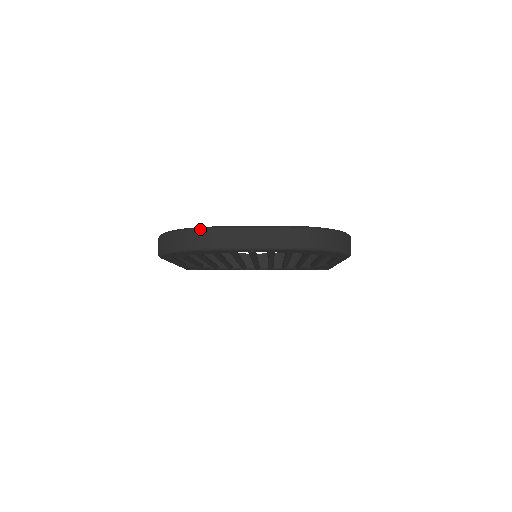
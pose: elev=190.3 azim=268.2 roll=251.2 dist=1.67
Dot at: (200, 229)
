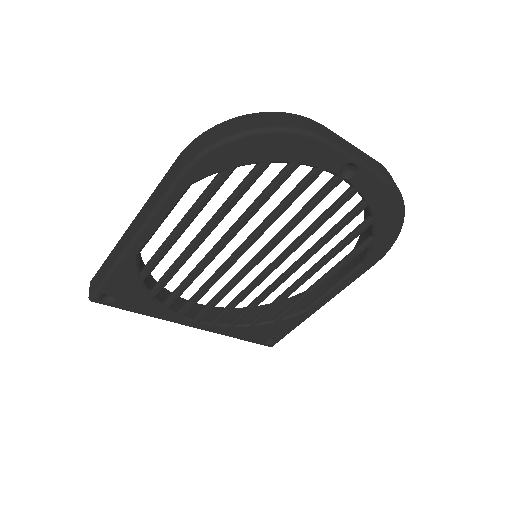
Dot at: (302, 116)
